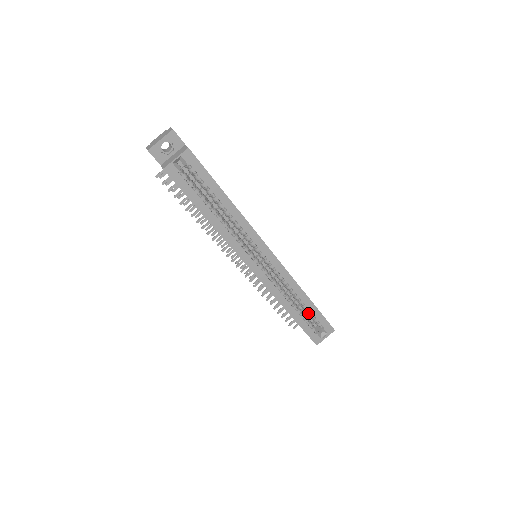
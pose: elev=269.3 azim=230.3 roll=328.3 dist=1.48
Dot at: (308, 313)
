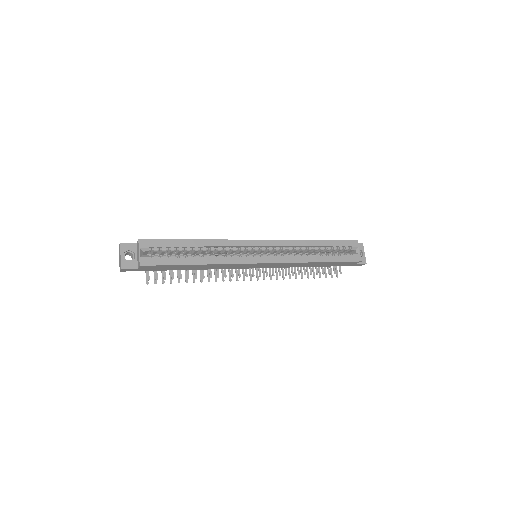
Dot at: (331, 250)
